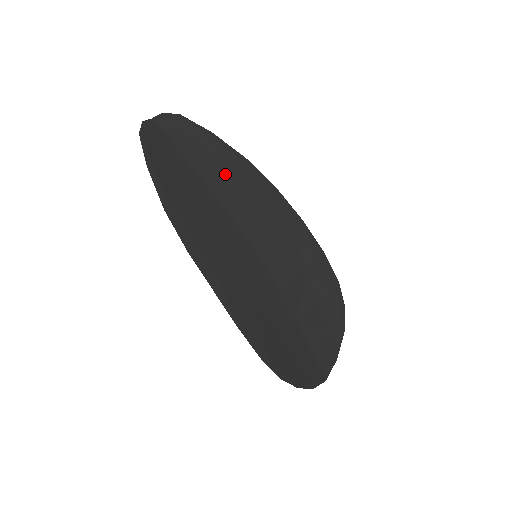
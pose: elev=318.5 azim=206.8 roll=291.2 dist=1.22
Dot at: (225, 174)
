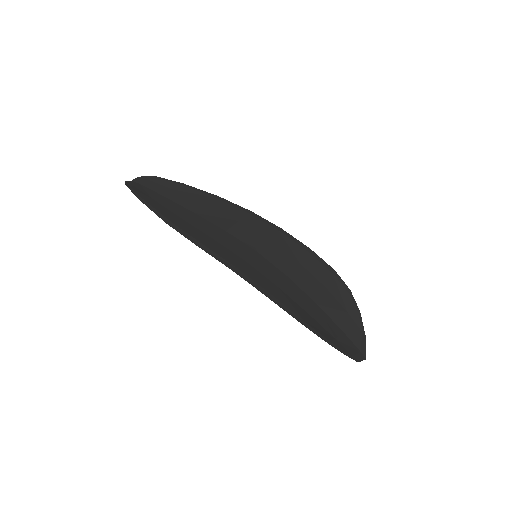
Dot at: (205, 206)
